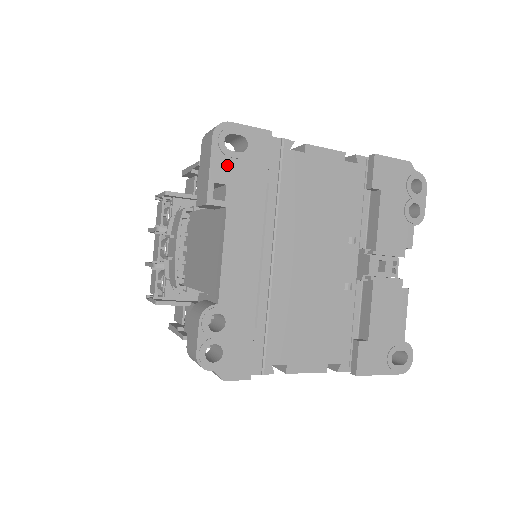
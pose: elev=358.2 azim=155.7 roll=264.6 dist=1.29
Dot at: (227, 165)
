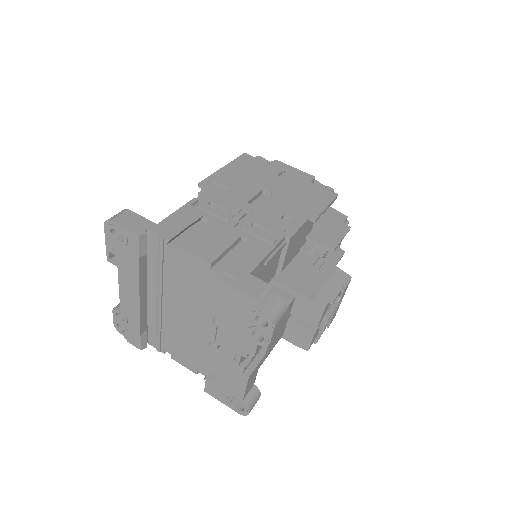
Dot at: (114, 245)
